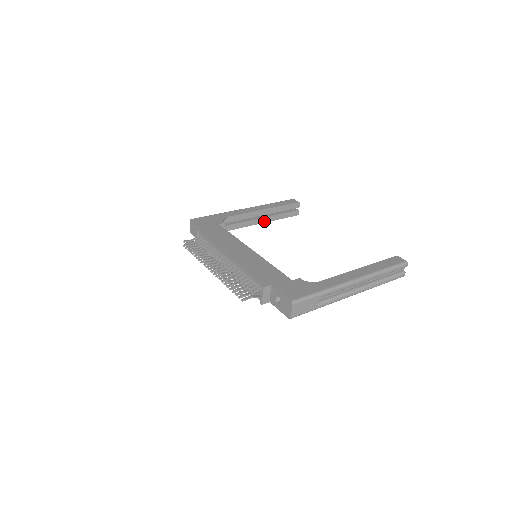
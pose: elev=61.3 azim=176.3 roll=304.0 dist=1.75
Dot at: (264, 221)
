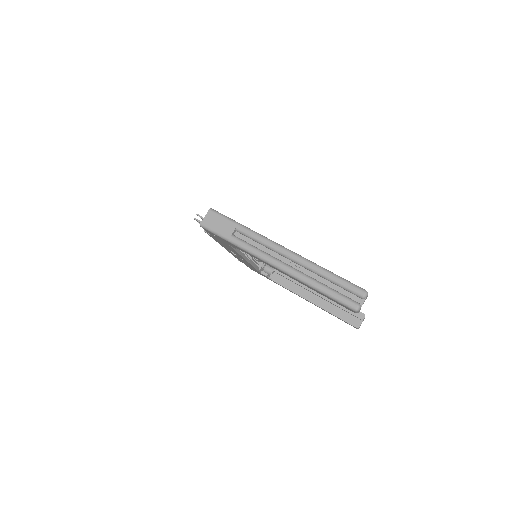
Dot at: (316, 303)
